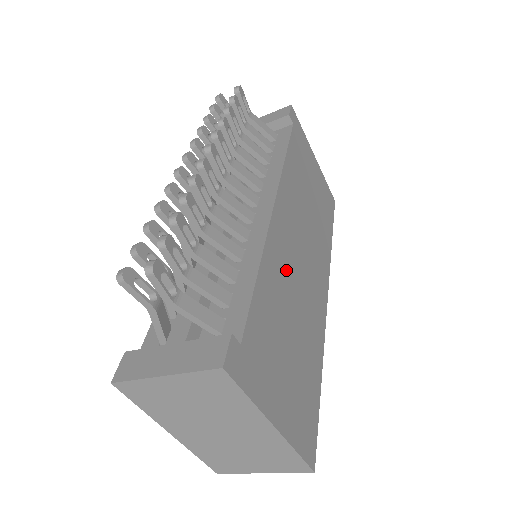
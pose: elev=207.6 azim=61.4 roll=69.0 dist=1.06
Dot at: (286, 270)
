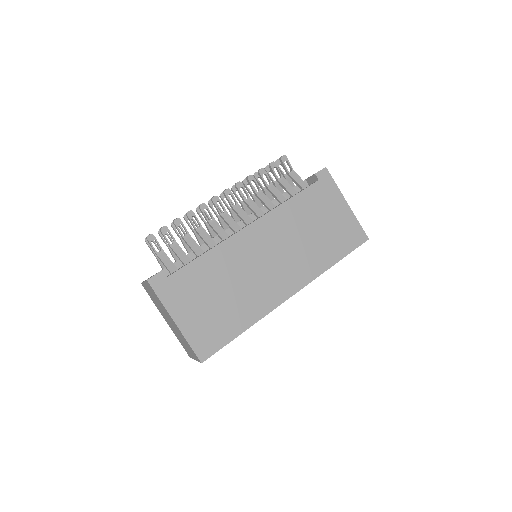
Dot at: (239, 262)
